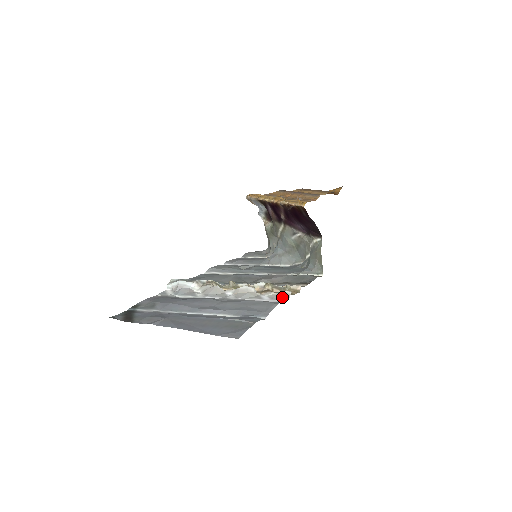
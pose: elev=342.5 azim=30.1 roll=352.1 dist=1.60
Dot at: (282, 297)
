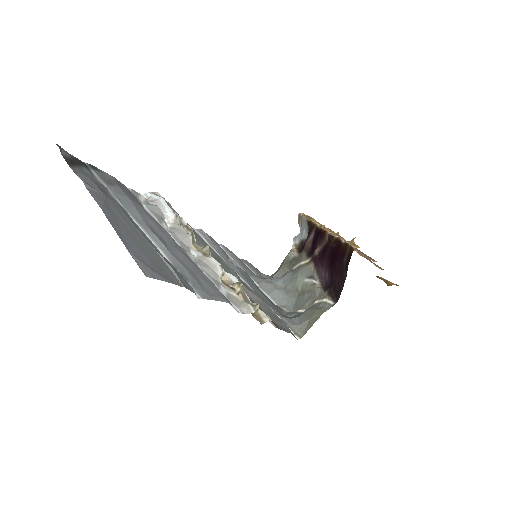
Dot at: (241, 306)
